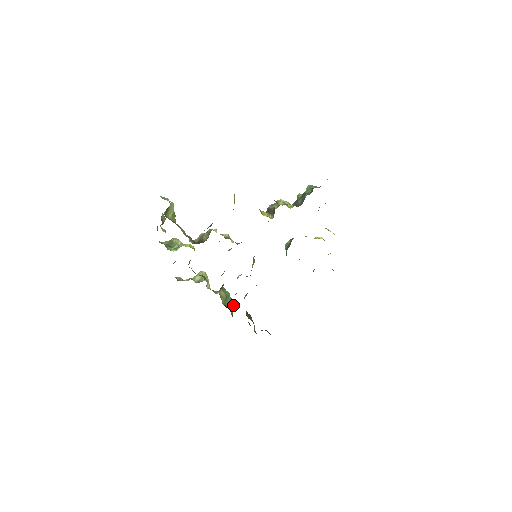
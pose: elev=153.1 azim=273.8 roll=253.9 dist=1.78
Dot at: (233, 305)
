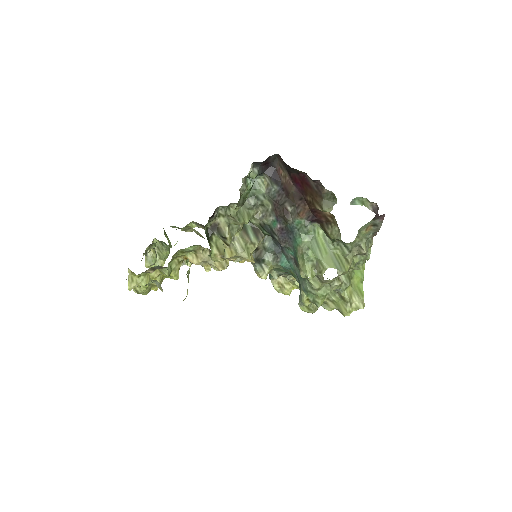
Dot at: occluded
